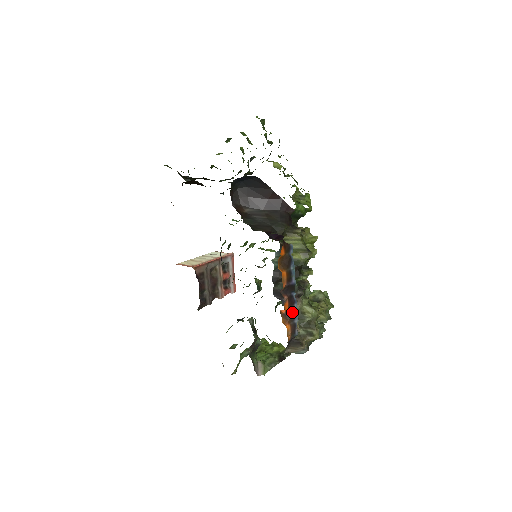
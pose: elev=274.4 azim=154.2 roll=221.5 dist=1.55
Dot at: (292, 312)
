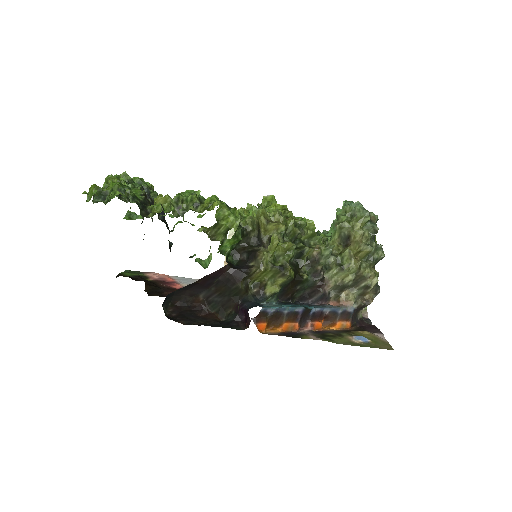
Dot at: (329, 315)
